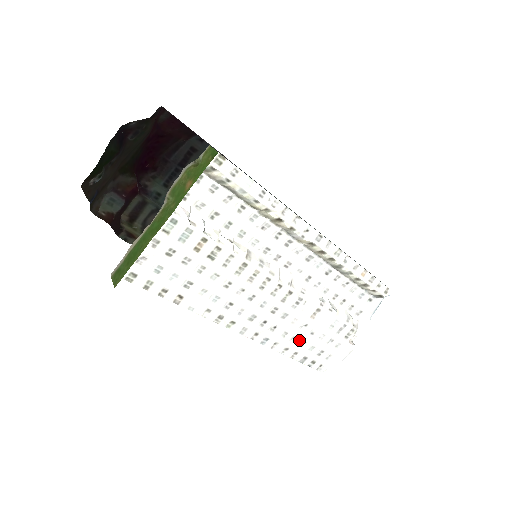
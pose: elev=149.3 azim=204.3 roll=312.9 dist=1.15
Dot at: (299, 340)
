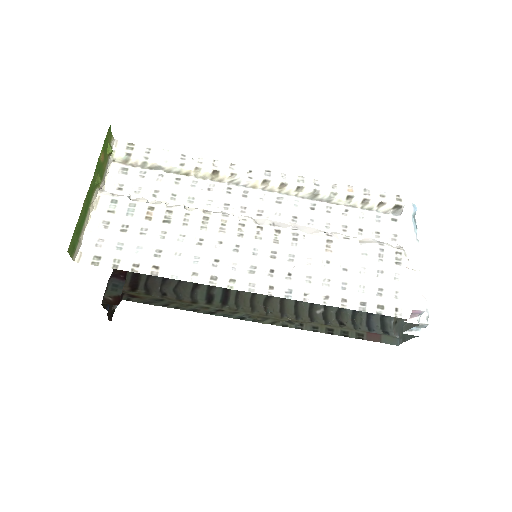
Dot at: (334, 282)
